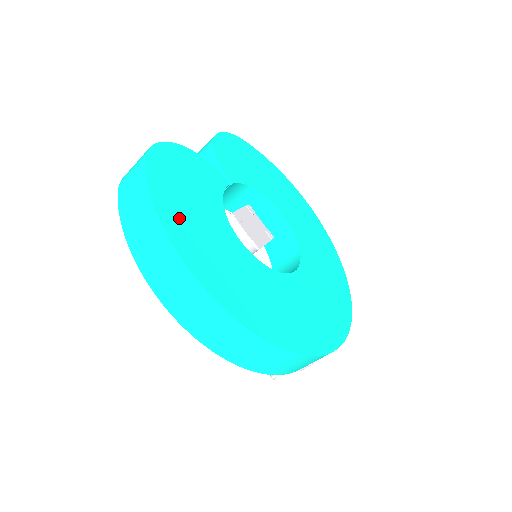
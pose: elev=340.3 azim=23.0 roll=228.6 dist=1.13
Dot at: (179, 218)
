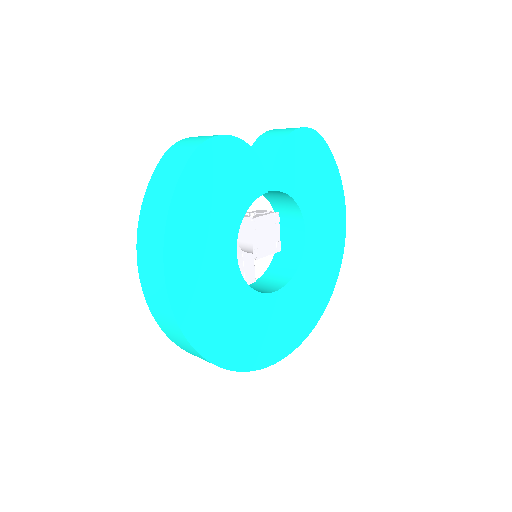
Dot at: (187, 223)
